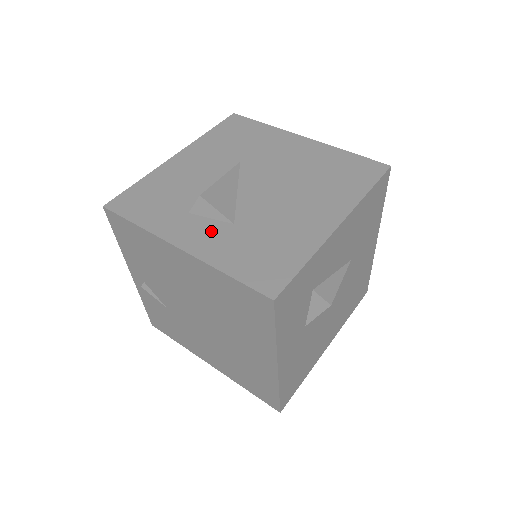
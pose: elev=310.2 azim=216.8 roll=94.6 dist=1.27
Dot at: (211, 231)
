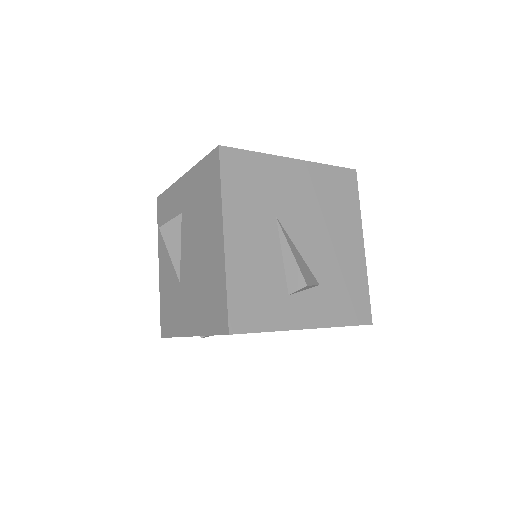
Dot at: (313, 301)
